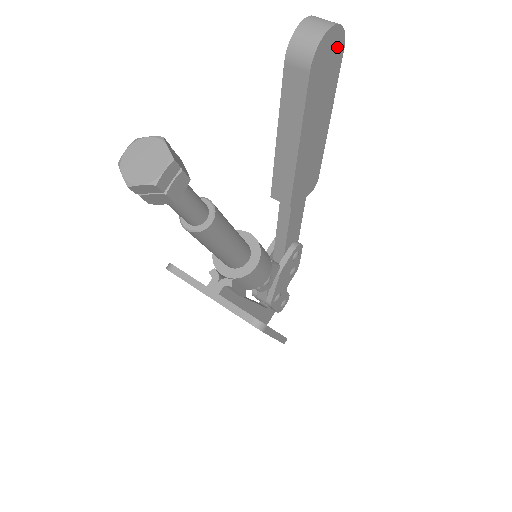
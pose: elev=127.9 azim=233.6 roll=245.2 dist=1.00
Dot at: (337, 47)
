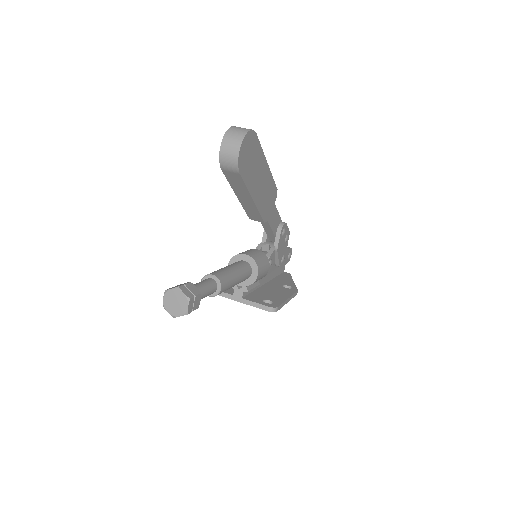
Dot at: (251, 141)
